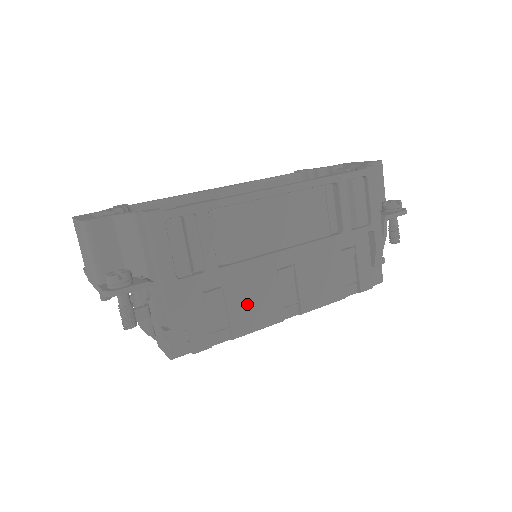
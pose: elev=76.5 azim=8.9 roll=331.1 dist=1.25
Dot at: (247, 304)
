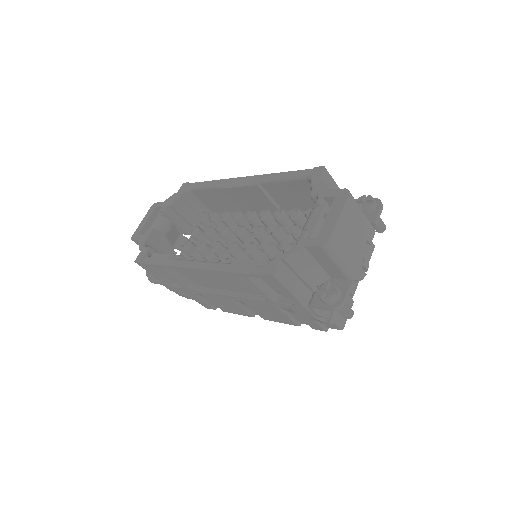
Dot at: (221, 304)
